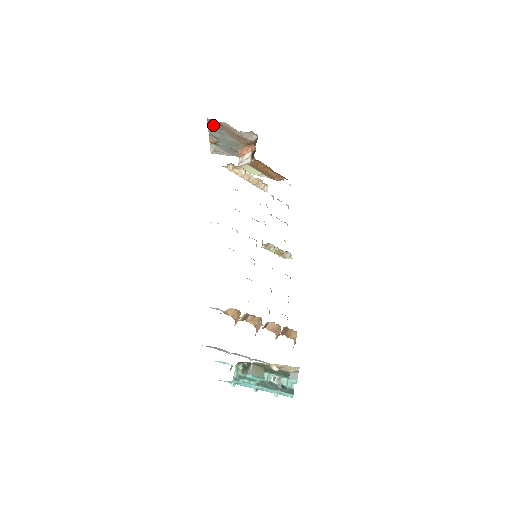
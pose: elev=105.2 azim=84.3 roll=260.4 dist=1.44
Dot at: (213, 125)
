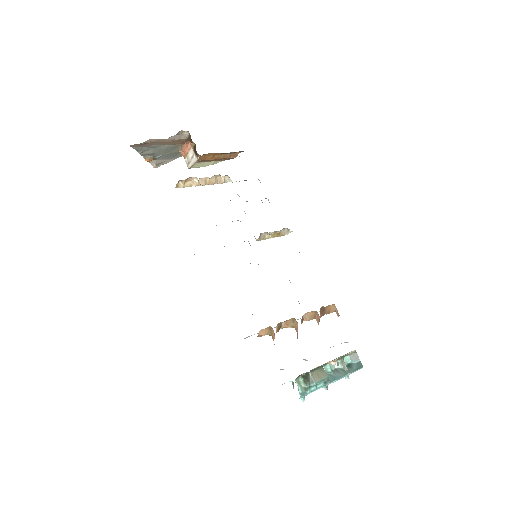
Dot at: (139, 146)
